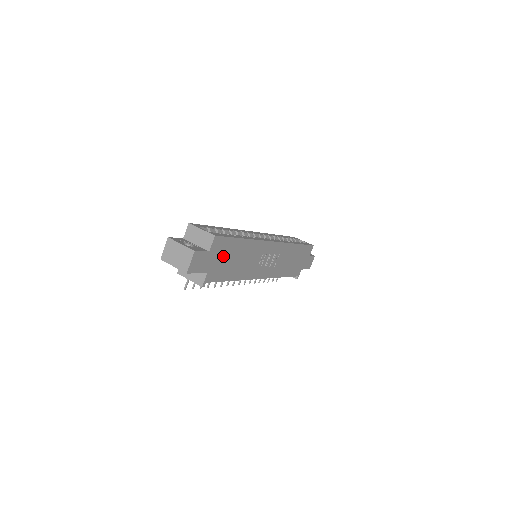
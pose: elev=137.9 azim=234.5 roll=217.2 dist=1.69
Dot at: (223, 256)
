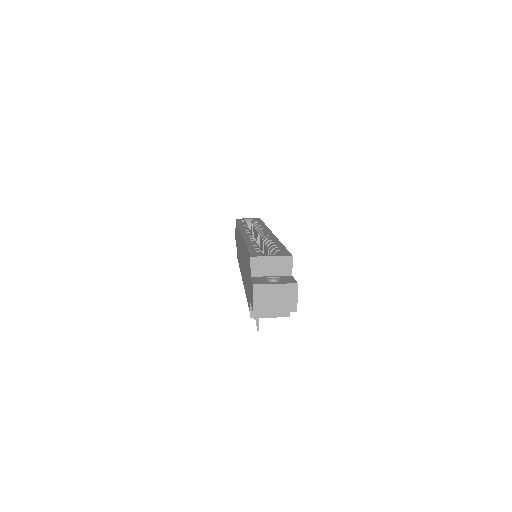
Dot at: occluded
